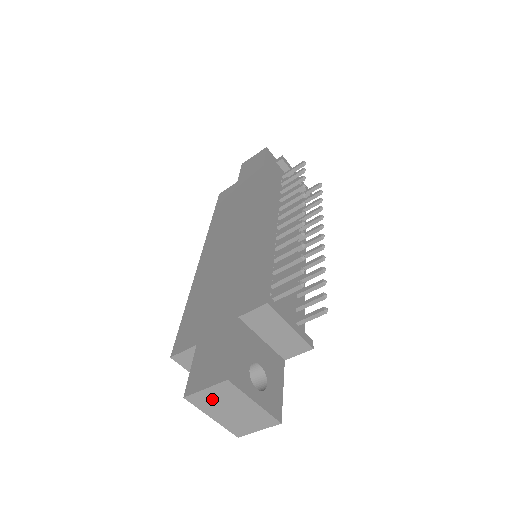
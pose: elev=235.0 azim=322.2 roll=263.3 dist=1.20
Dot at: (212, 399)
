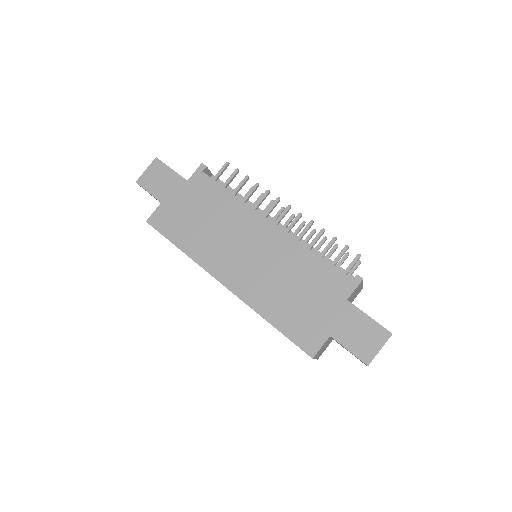
Dot at: occluded
